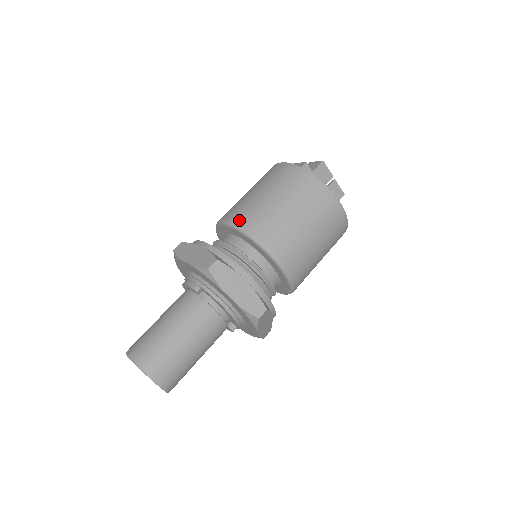
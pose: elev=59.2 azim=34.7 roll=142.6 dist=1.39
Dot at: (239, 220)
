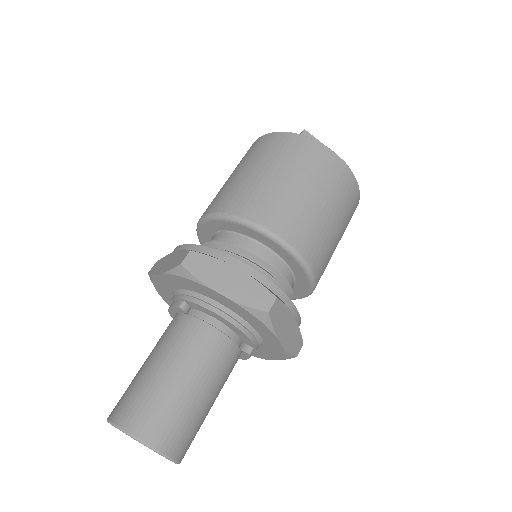
Dot at: (214, 208)
